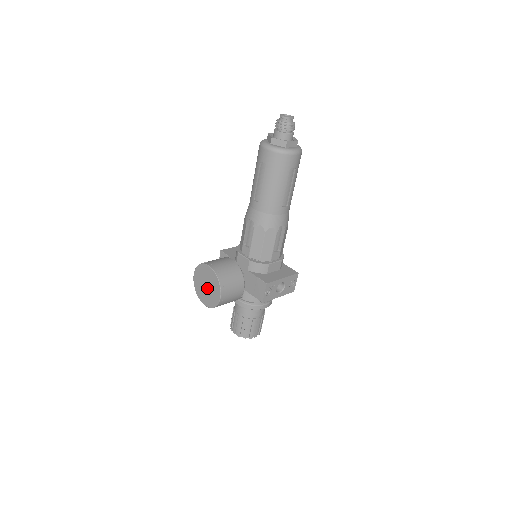
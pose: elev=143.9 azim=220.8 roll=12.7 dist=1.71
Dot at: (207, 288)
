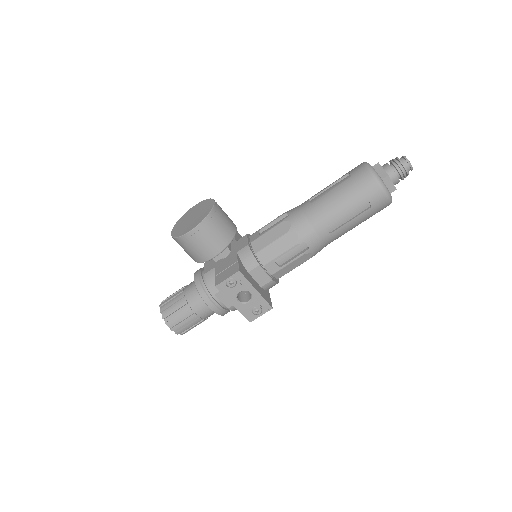
Dot at: (191, 219)
